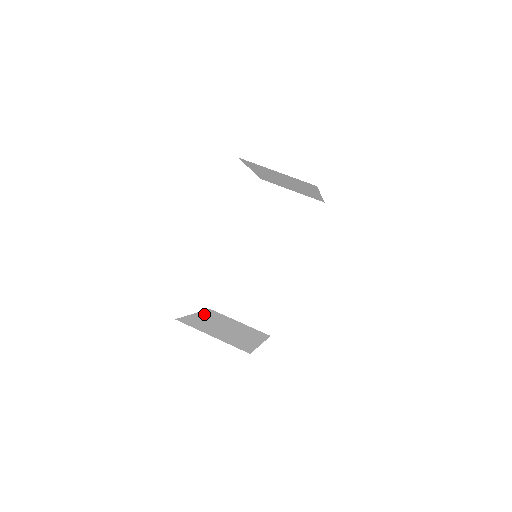
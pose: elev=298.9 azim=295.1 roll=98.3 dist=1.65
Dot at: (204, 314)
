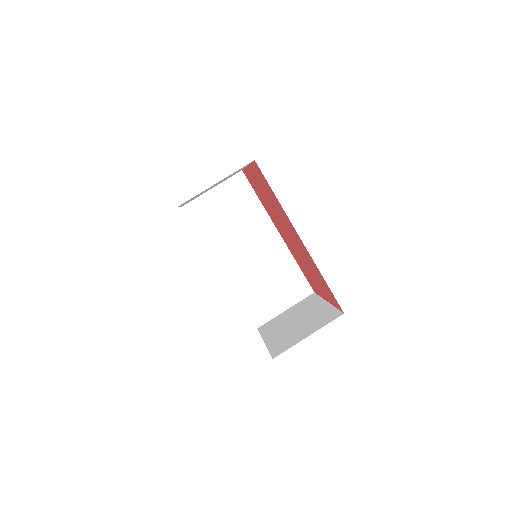
Dot at: (267, 335)
